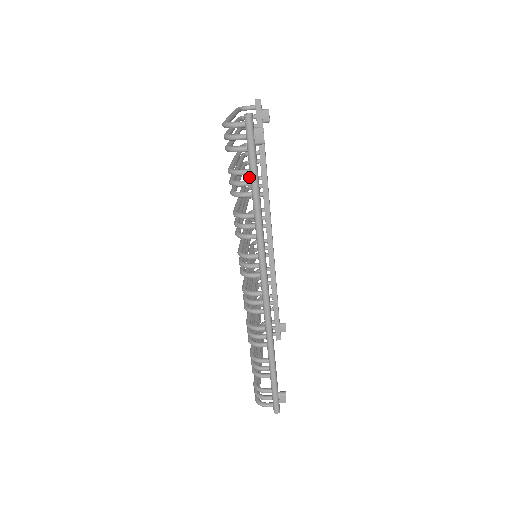
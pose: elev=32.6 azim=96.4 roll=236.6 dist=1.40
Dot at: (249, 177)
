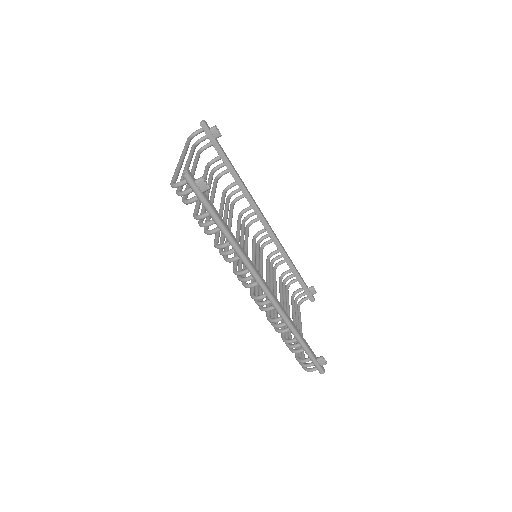
Dot at: (226, 187)
